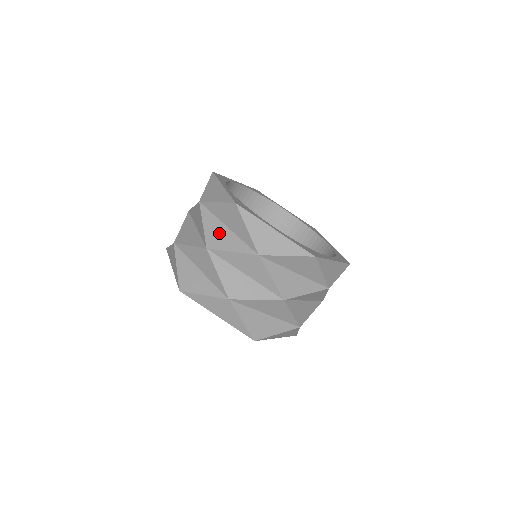
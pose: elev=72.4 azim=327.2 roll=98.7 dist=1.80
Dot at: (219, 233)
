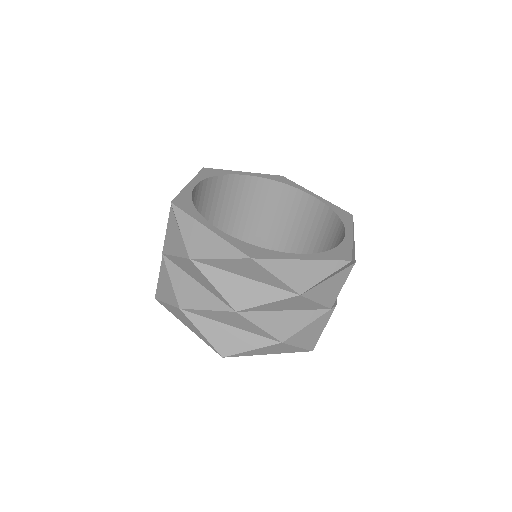
Dot at: (239, 288)
